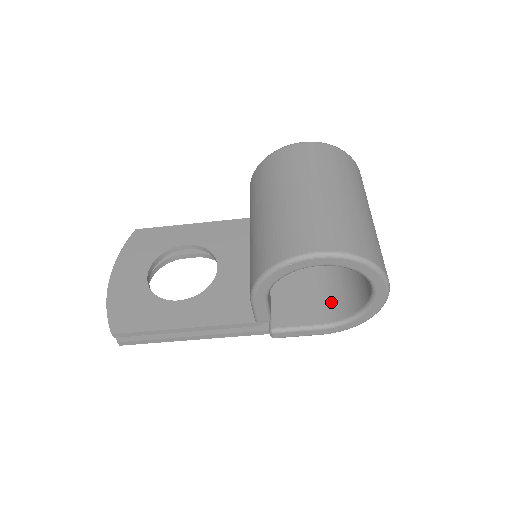
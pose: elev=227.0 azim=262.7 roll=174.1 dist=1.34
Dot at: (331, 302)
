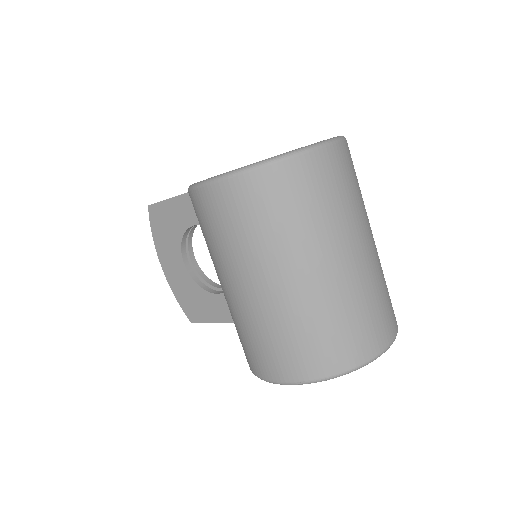
Dot at: occluded
